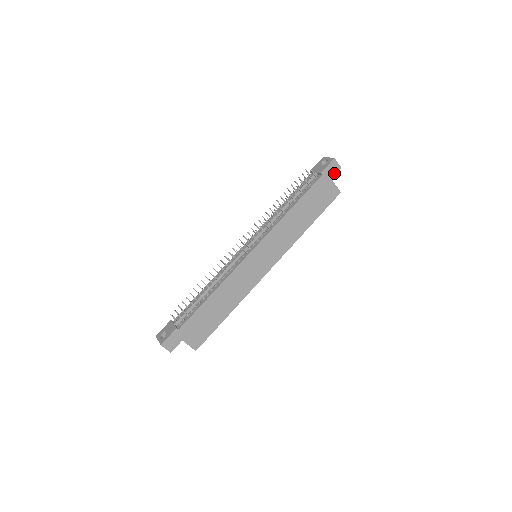
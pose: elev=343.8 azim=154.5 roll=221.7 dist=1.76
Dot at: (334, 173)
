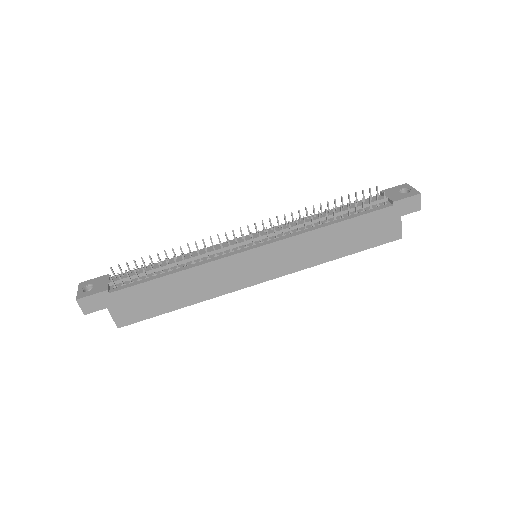
Dot at: (409, 211)
